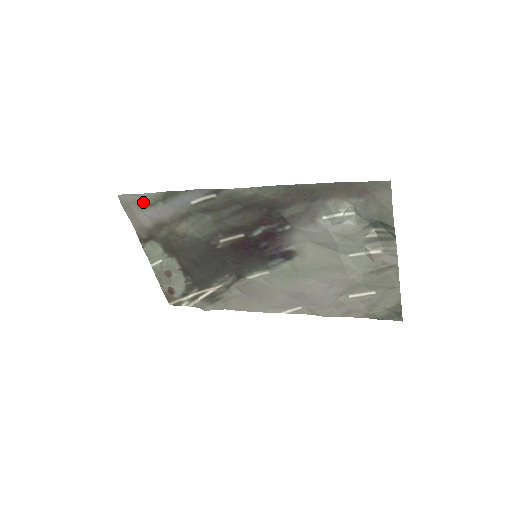
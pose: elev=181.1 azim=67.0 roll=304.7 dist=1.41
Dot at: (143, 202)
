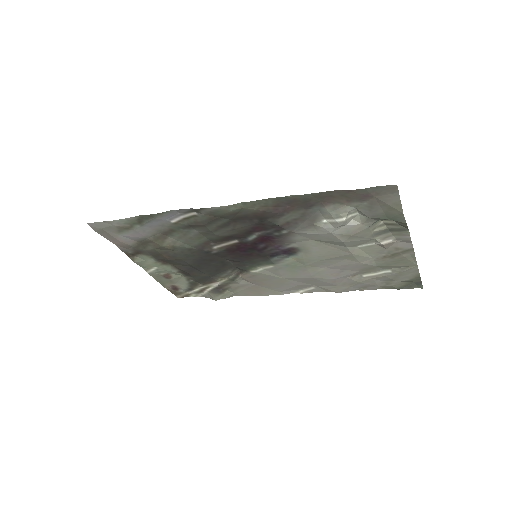
Dot at: (118, 227)
